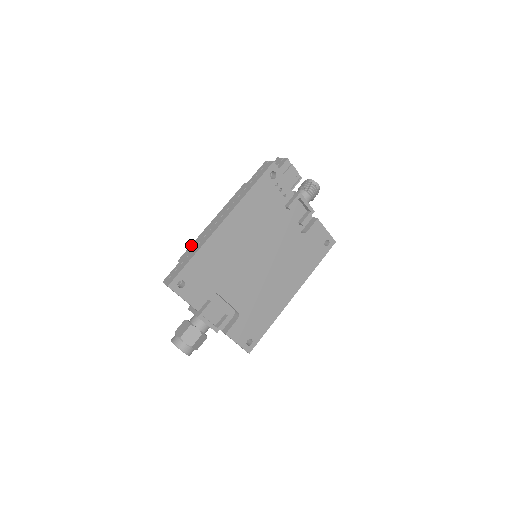
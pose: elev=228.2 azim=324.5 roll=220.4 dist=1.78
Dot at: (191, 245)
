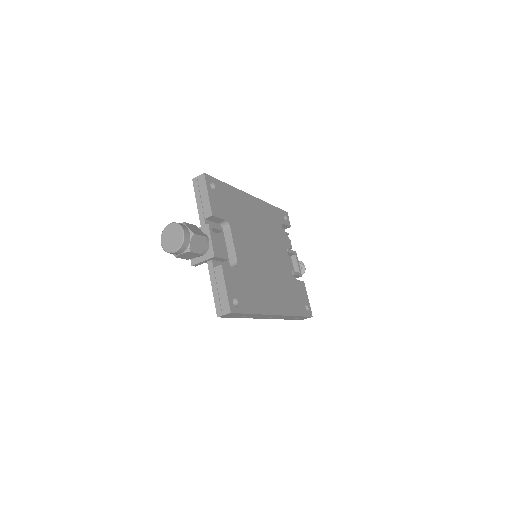
Dot at: occluded
